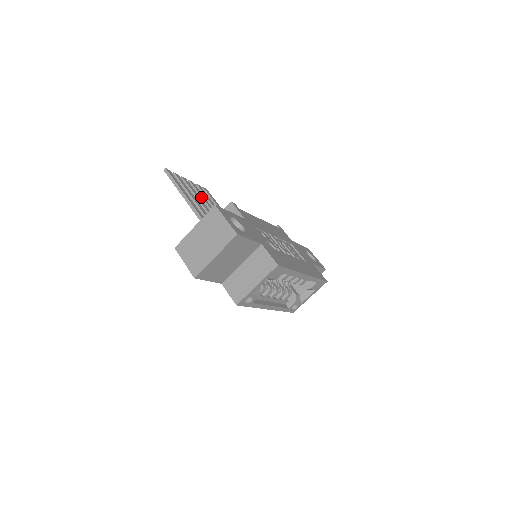
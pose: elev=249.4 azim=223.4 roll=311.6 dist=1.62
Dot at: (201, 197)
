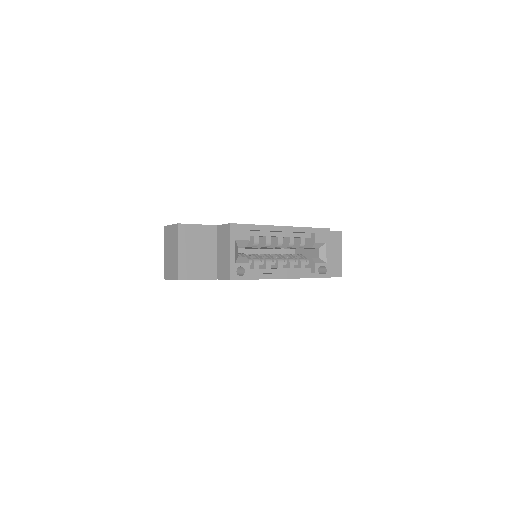
Dot at: occluded
